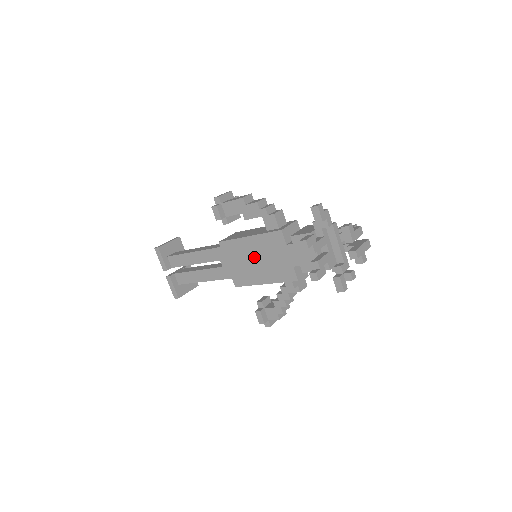
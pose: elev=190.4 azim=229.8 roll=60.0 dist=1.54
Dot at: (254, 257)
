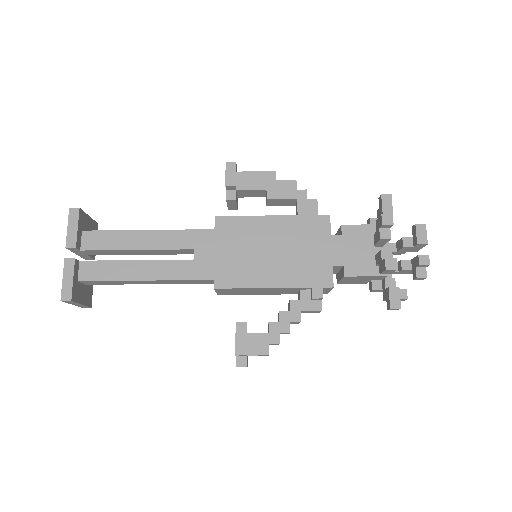
Dot at: (271, 245)
